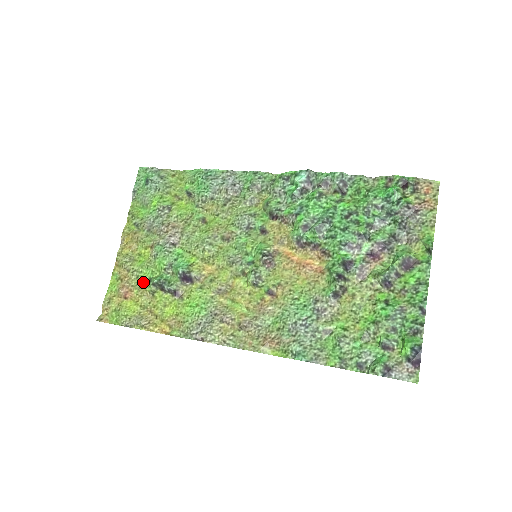
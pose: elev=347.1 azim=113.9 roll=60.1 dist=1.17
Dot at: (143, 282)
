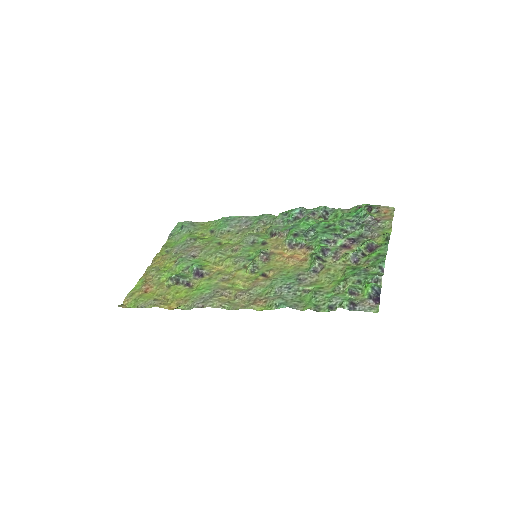
Dot at: (163, 281)
